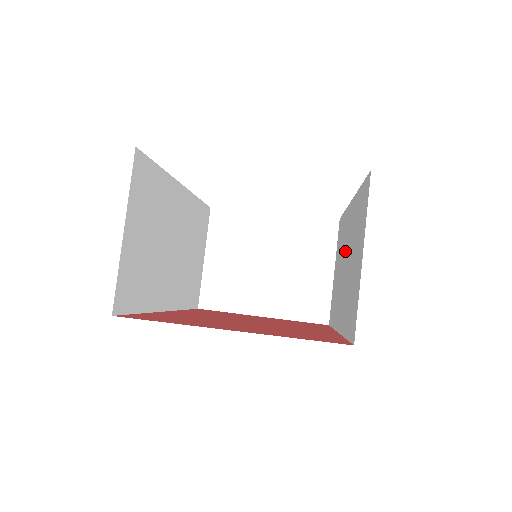
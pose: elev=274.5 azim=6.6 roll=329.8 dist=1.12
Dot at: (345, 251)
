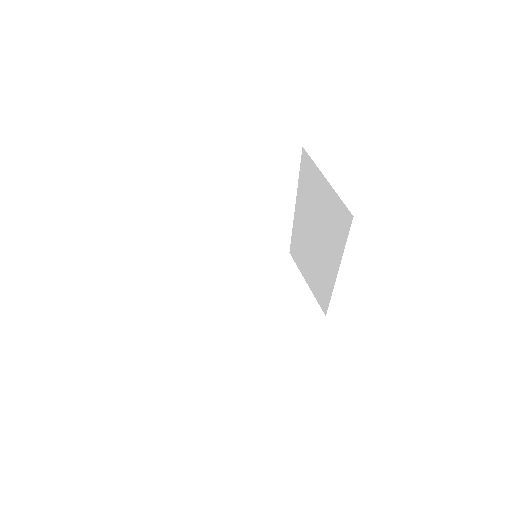
Dot at: (309, 234)
